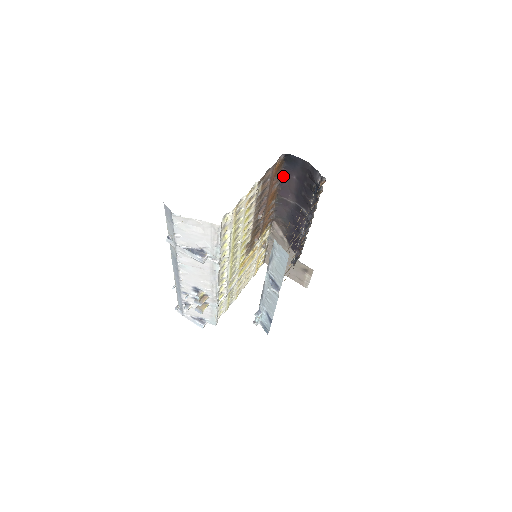
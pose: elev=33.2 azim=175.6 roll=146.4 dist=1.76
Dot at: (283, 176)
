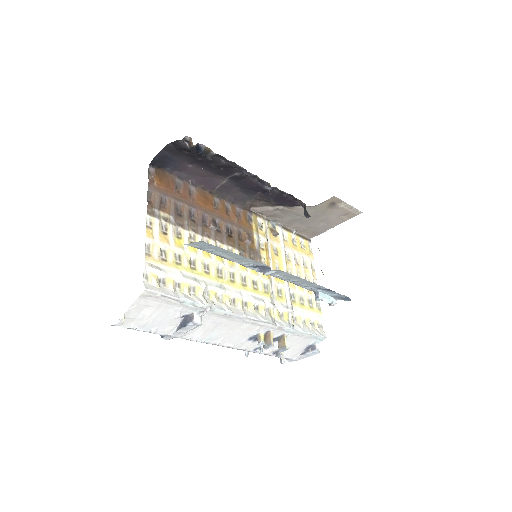
Dot at: (185, 177)
